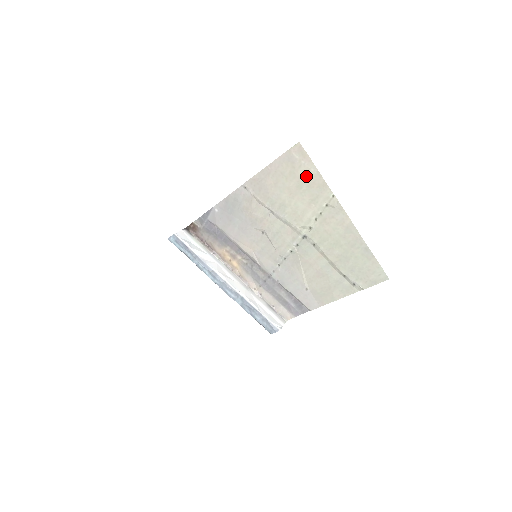
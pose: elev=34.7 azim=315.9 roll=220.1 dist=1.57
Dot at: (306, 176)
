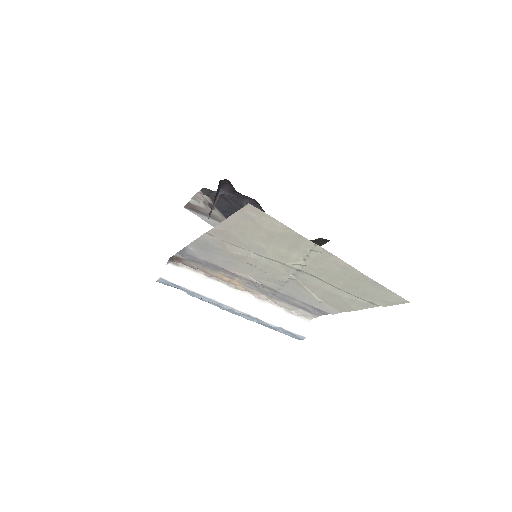
Dot at: (274, 229)
